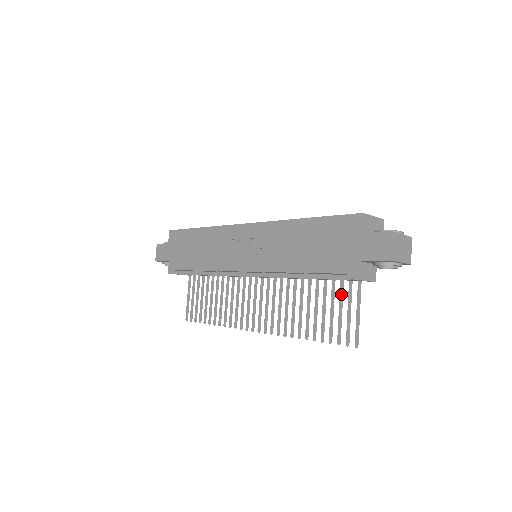
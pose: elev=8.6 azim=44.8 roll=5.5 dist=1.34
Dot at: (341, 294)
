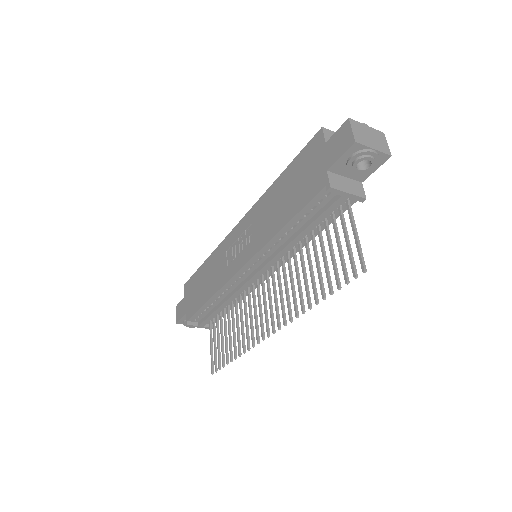
Dot at: (335, 231)
